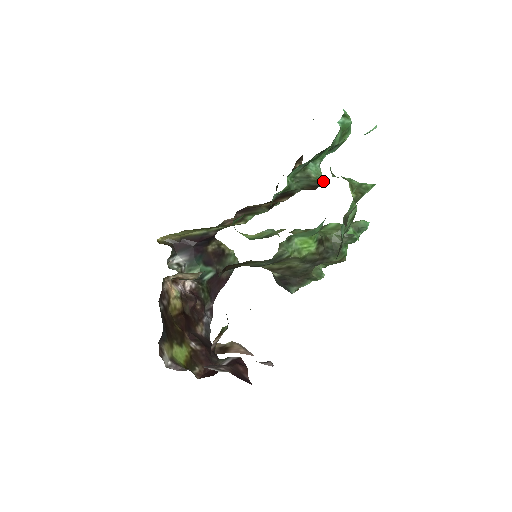
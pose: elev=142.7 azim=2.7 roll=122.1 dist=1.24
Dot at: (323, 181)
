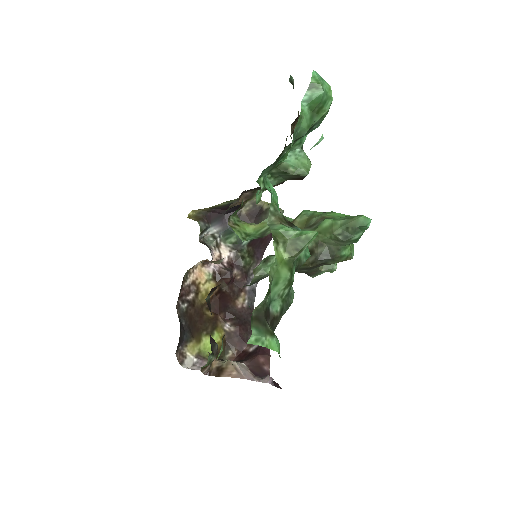
Dot at: (305, 174)
